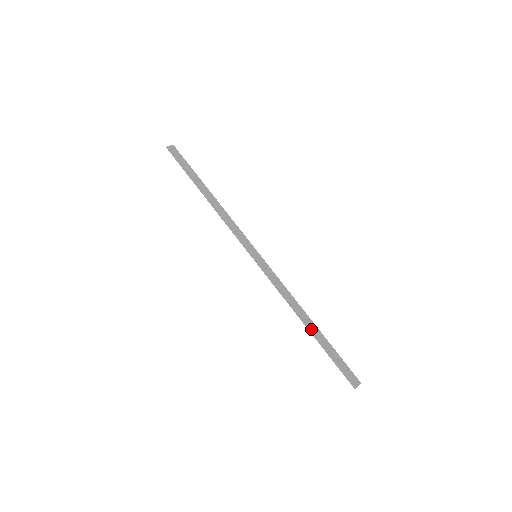
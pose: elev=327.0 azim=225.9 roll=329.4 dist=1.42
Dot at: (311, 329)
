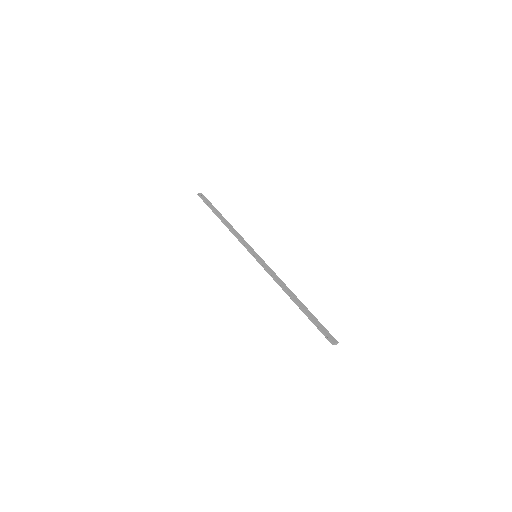
Dot at: (297, 302)
